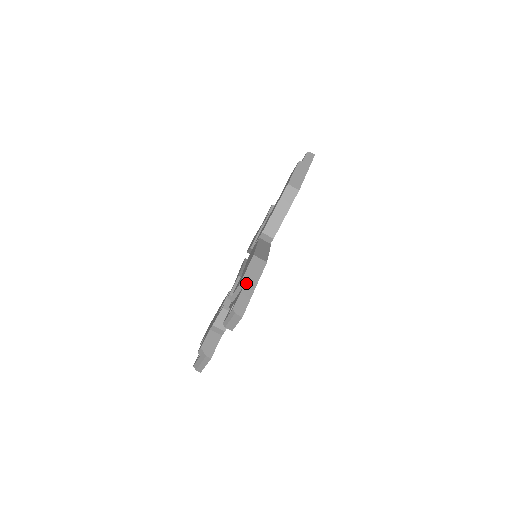
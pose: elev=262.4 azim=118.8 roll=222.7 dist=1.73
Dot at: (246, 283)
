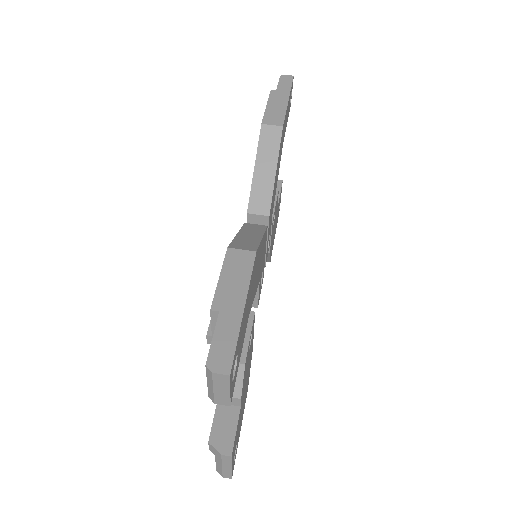
Dot at: (223, 303)
